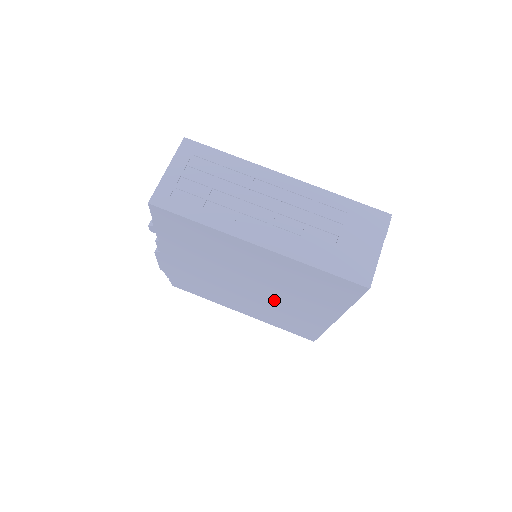
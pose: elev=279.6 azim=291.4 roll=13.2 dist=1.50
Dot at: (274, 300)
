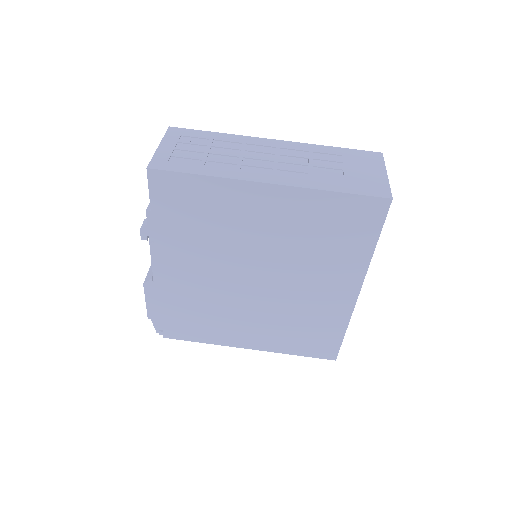
Dot at: (288, 292)
